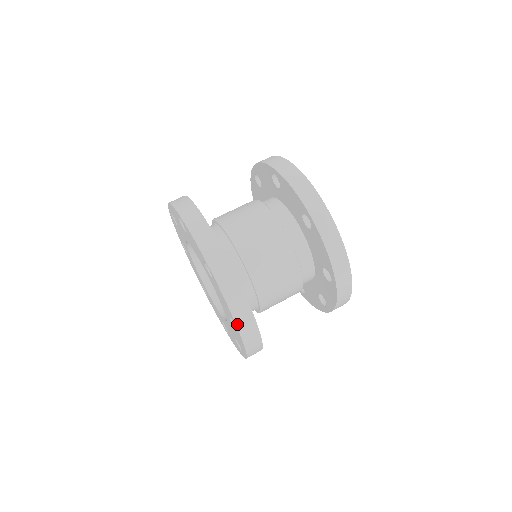
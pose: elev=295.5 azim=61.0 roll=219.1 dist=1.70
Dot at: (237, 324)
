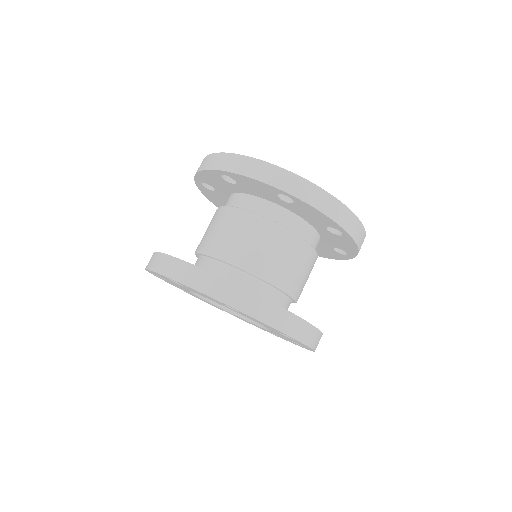
Dot at: (218, 300)
